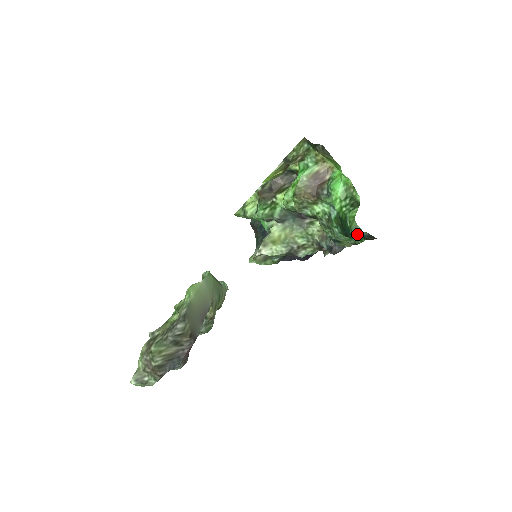
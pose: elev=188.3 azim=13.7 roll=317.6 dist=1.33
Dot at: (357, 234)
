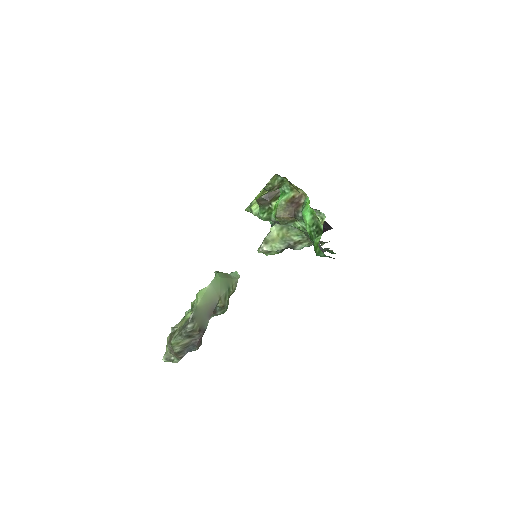
Dot at: occluded
